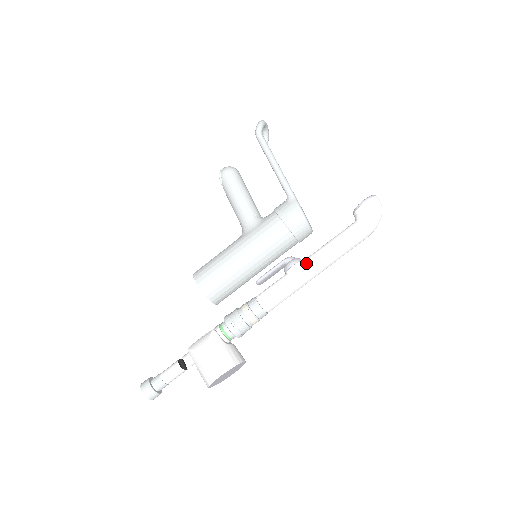
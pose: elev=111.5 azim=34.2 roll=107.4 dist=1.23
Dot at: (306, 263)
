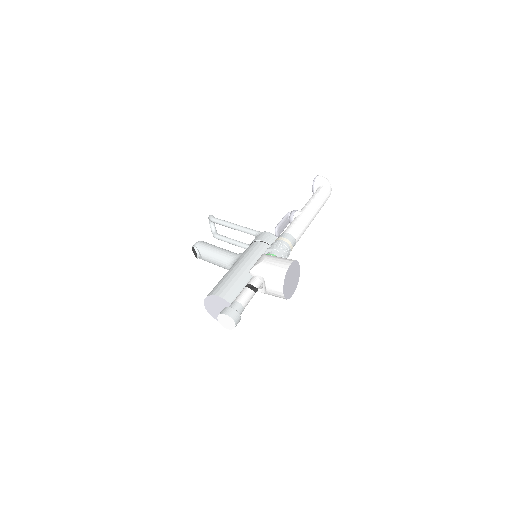
Dot at: (303, 209)
